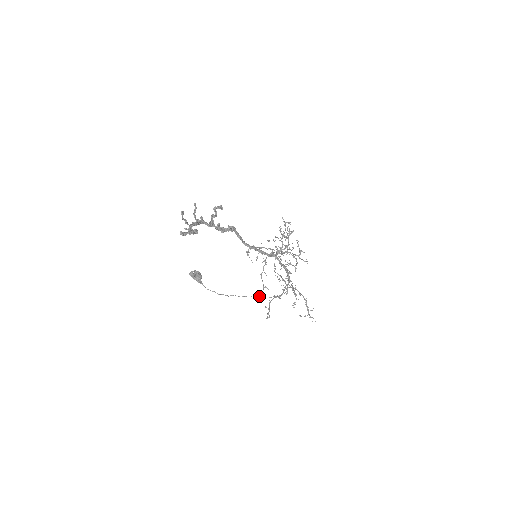
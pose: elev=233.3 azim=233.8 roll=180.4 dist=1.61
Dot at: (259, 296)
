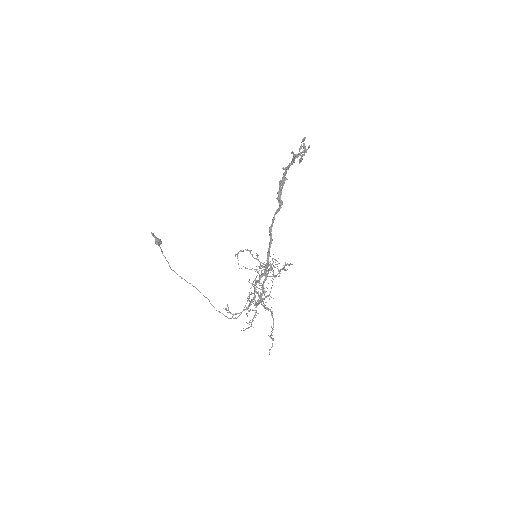
Dot at: occluded
